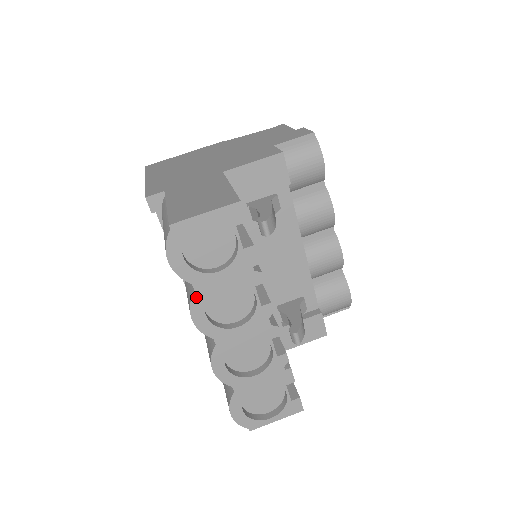
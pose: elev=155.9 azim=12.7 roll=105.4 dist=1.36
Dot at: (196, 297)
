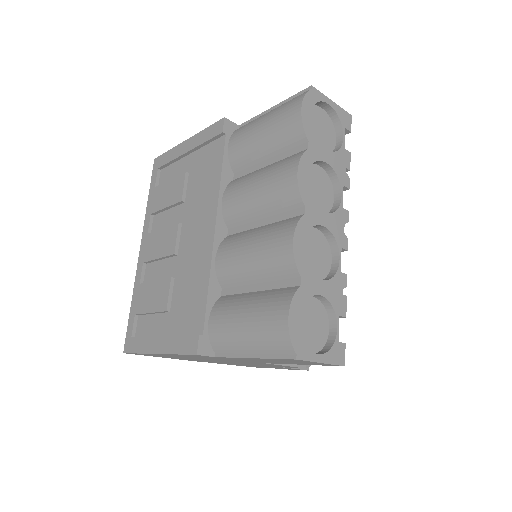
Dot at: (307, 155)
